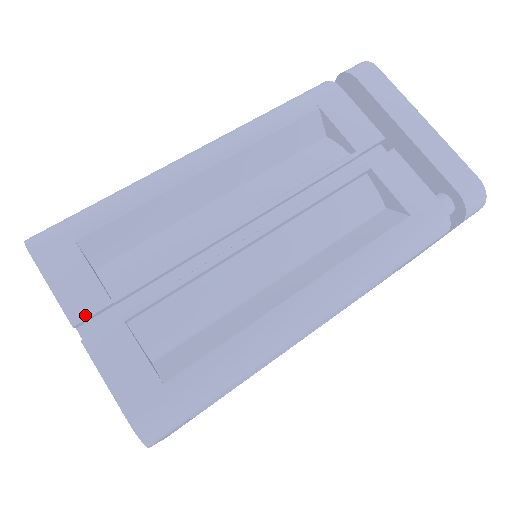
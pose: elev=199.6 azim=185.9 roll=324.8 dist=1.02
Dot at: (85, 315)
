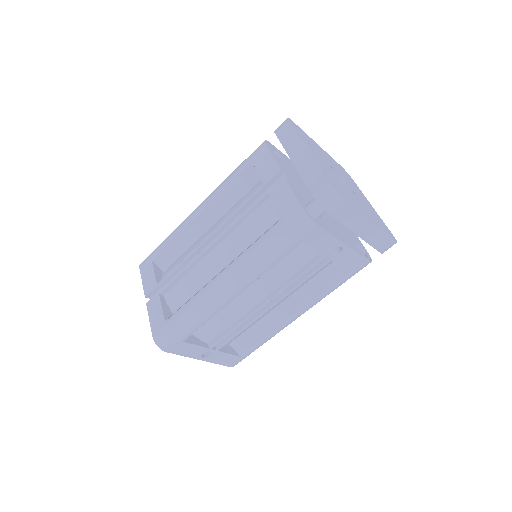
Dot at: (149, 292)
